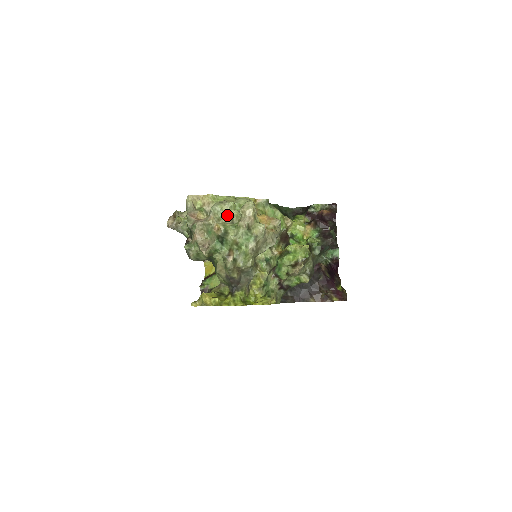
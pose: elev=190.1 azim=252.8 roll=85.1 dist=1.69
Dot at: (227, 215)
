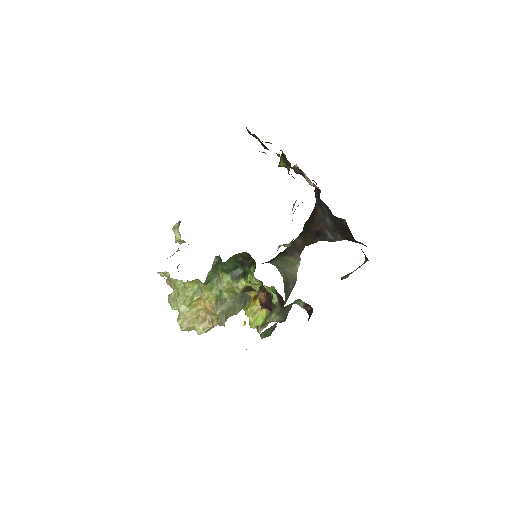
Dot at: occluded
